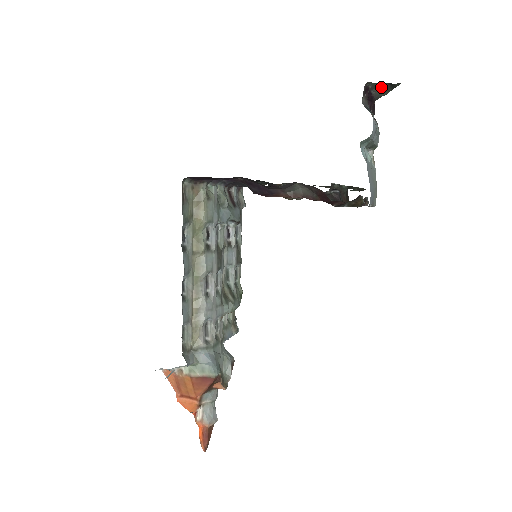
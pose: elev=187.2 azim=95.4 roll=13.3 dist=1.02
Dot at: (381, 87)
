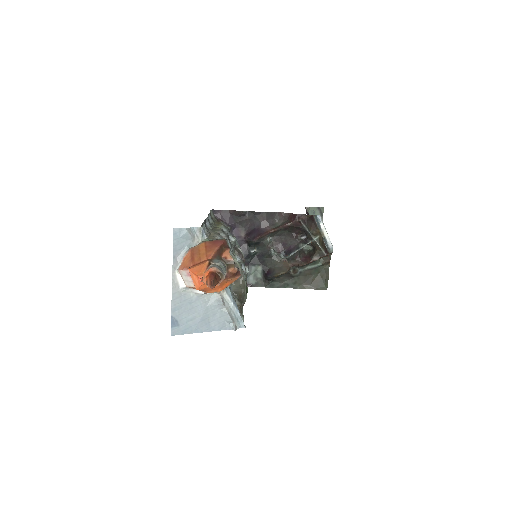
Dot at: occluded
